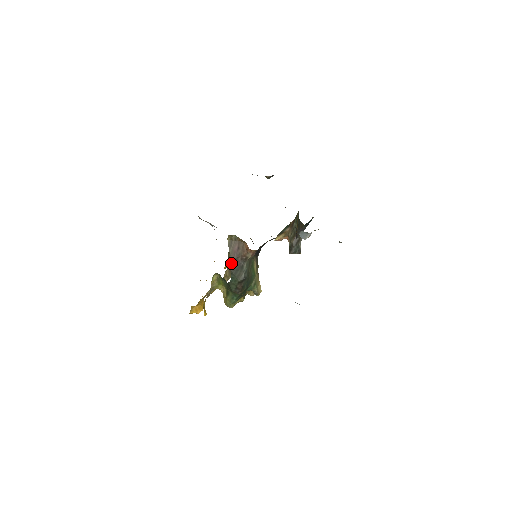
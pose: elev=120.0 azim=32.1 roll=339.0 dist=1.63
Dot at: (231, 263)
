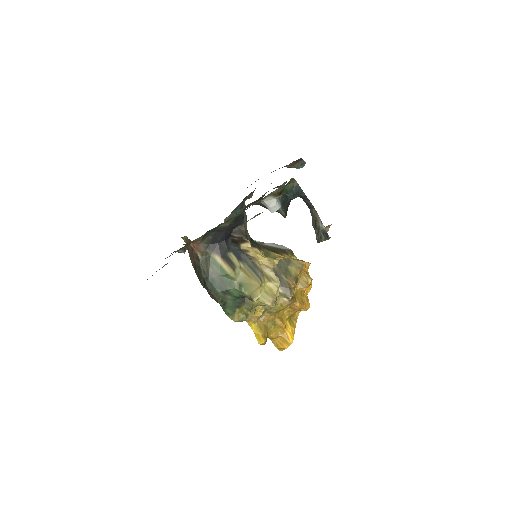
Dot at: (193, 266)
